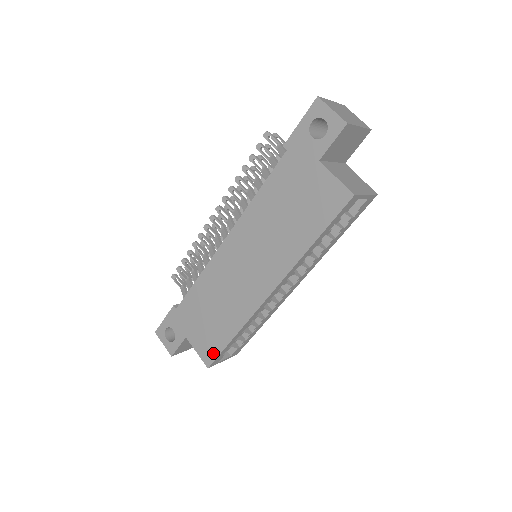
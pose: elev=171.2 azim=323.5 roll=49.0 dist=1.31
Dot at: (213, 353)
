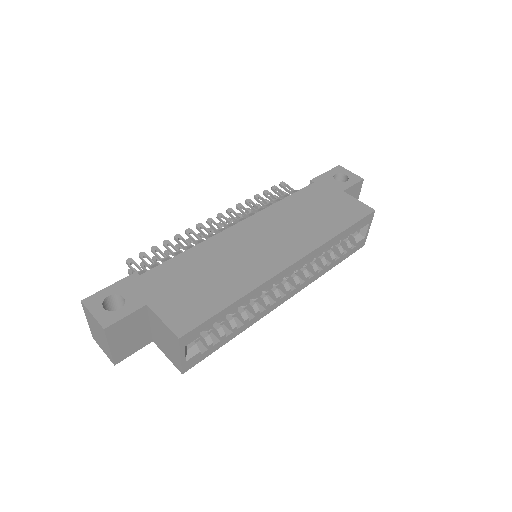
Dot at: (195, 319)
